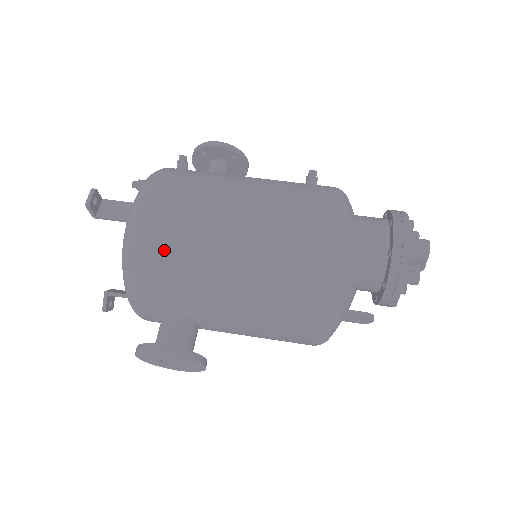
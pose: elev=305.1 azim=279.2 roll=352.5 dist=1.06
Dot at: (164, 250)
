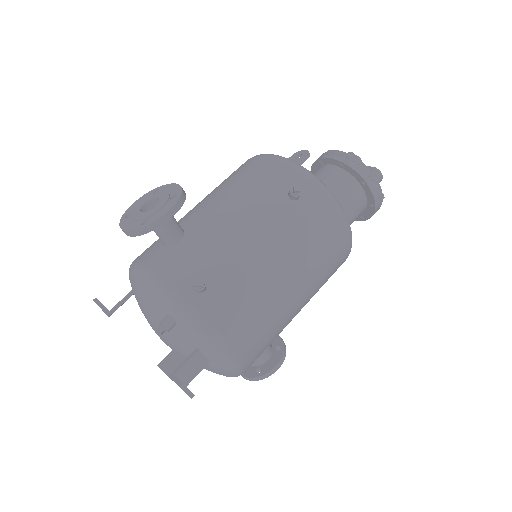
Dot at: (262, 349)
